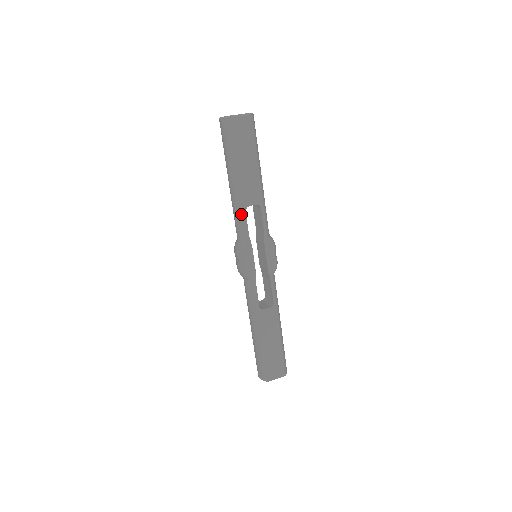
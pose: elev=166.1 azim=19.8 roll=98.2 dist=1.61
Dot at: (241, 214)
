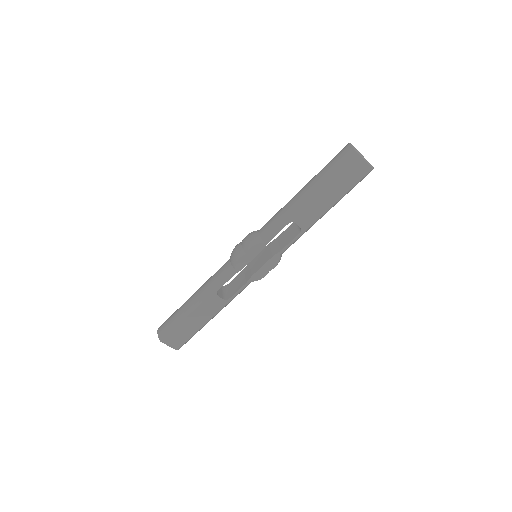
Dot at: (283, 221)
